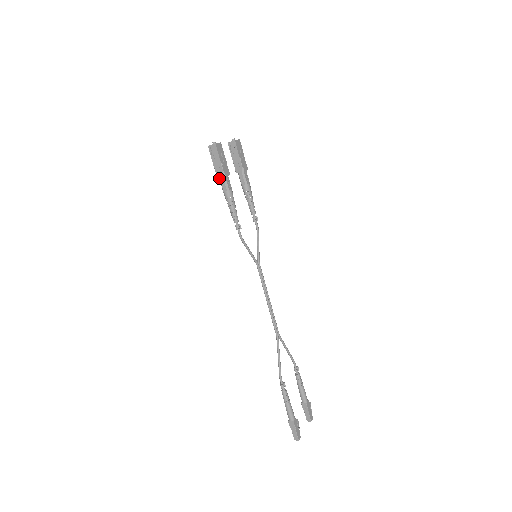
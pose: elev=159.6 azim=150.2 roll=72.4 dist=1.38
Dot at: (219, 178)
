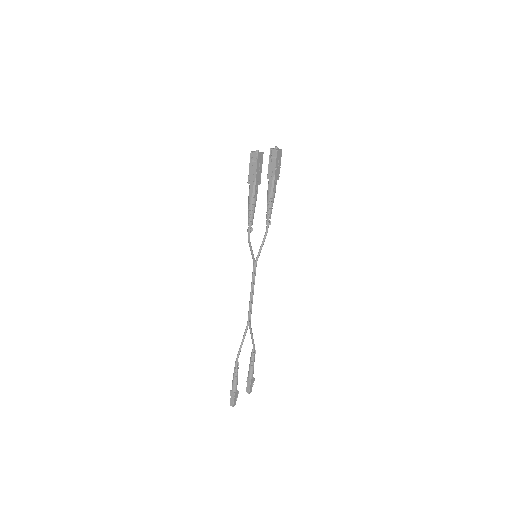
Dot at: (250, 183)
